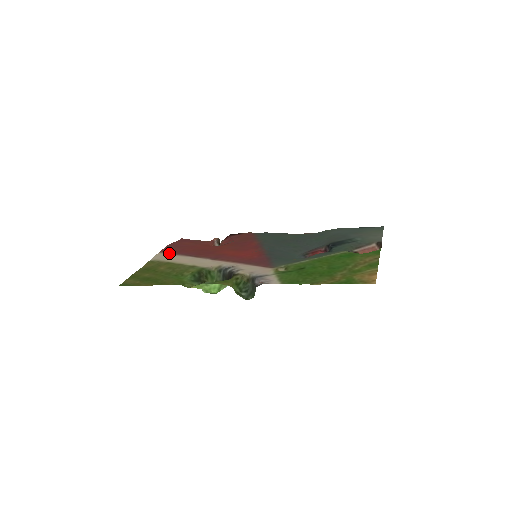
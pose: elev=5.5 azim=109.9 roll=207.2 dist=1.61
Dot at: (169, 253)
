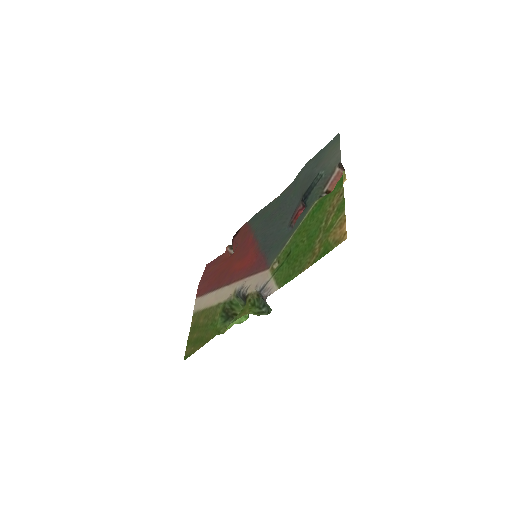
Dot at: (202, 295)
